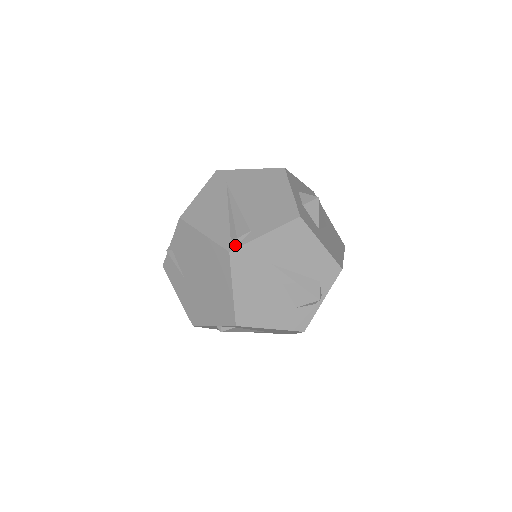
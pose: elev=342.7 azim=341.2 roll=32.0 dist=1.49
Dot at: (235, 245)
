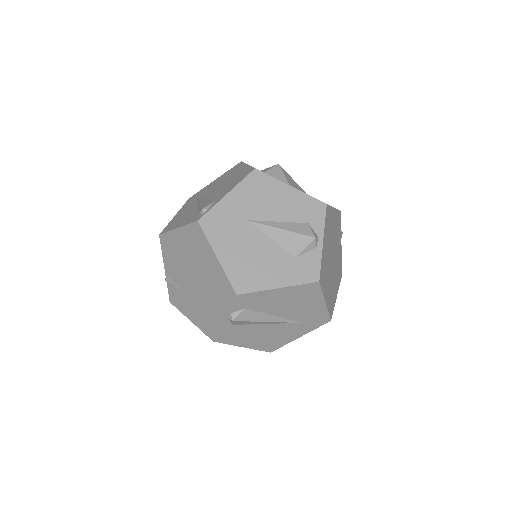
Dot at: (202, 215)
